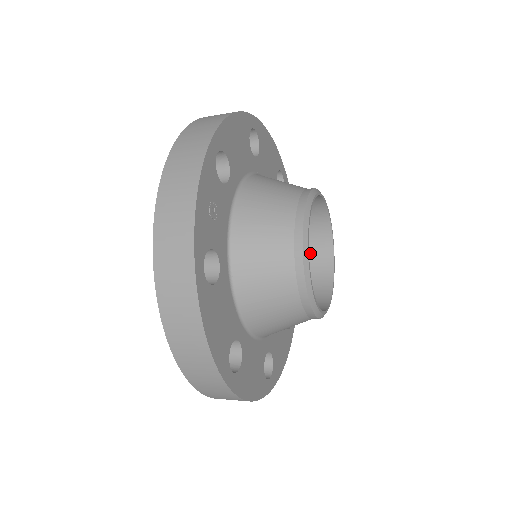
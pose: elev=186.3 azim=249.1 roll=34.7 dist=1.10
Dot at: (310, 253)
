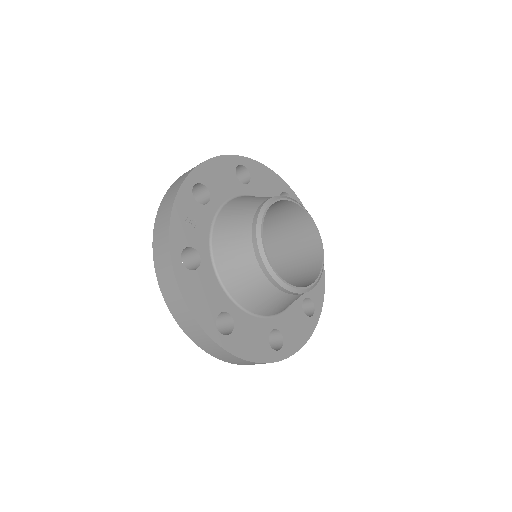
Dot at: (306, 249)
